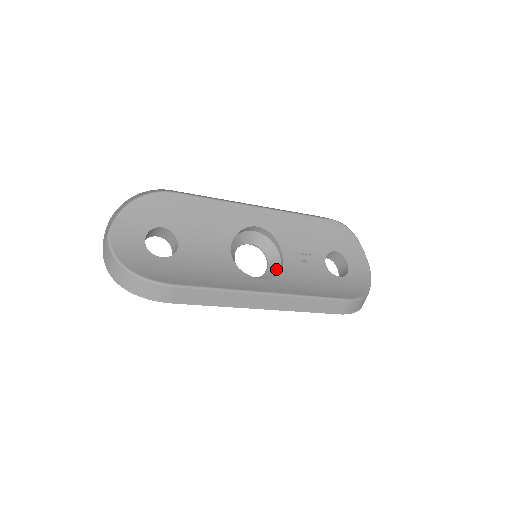
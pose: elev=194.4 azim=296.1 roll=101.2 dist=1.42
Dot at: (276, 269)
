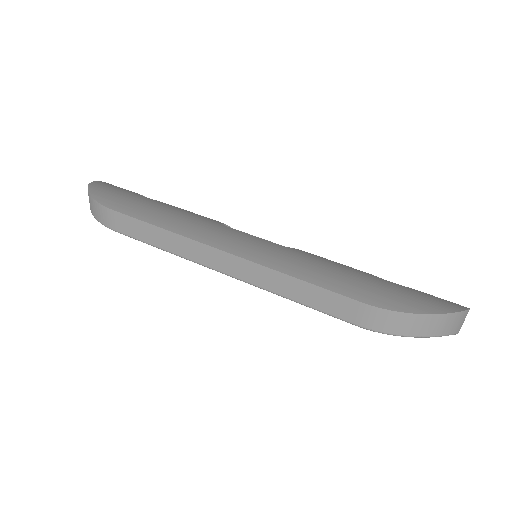
Dot at: occluded
